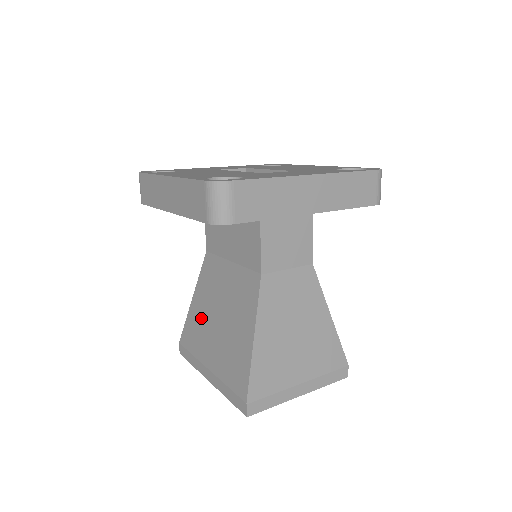
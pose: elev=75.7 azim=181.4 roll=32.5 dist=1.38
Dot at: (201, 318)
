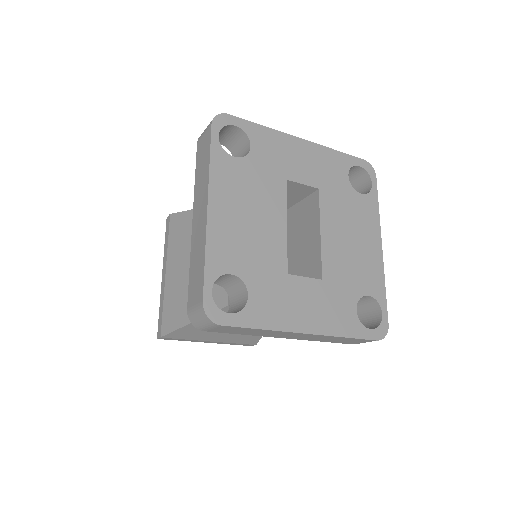
Dot at: (189, 236)
